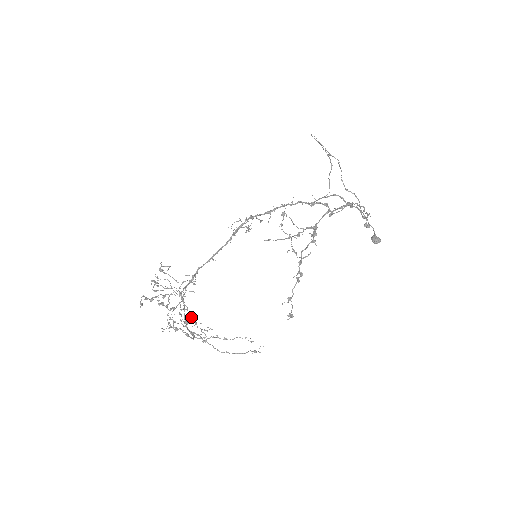
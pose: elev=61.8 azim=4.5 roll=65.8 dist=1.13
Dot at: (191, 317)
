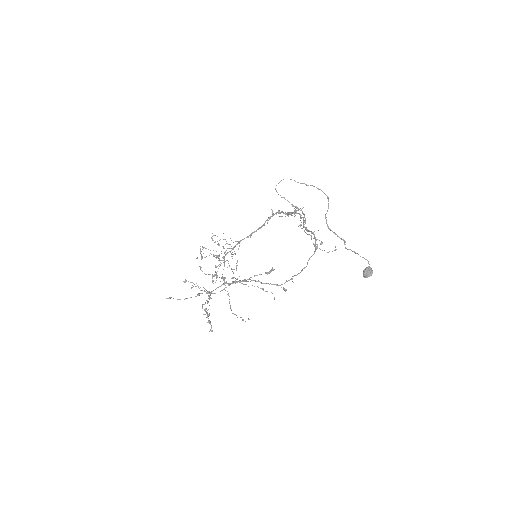
Dot at: occluded
